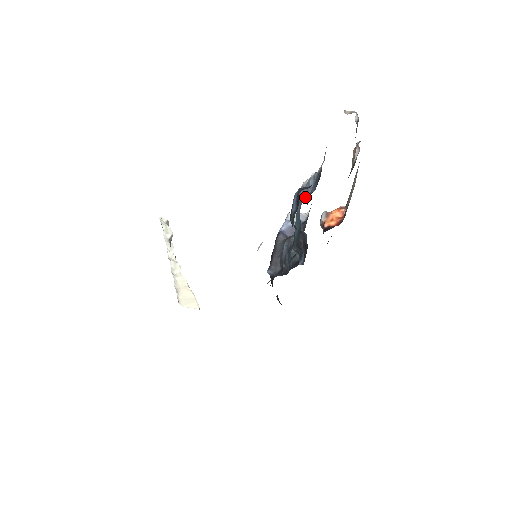
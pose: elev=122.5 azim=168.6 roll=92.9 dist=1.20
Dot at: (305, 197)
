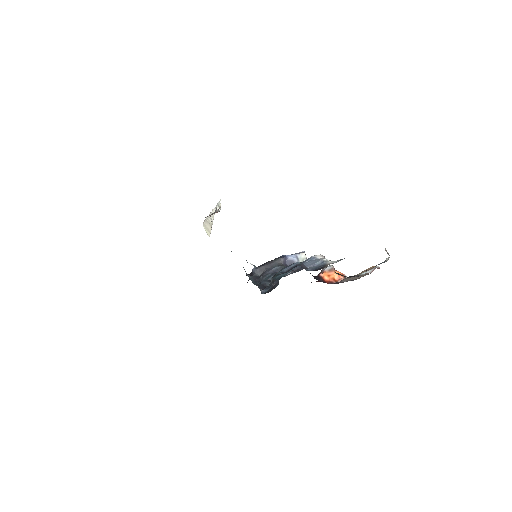
Dot at: (306, 265)
